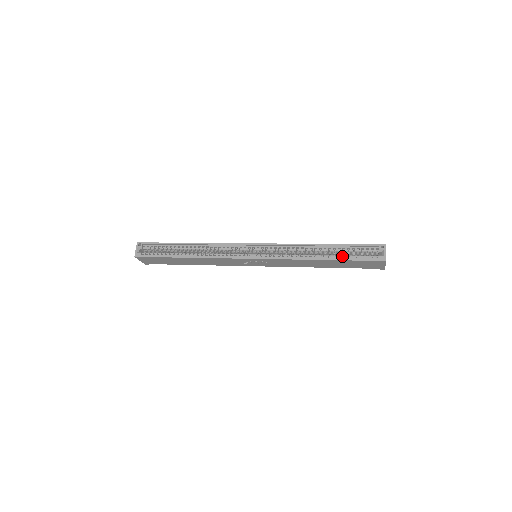
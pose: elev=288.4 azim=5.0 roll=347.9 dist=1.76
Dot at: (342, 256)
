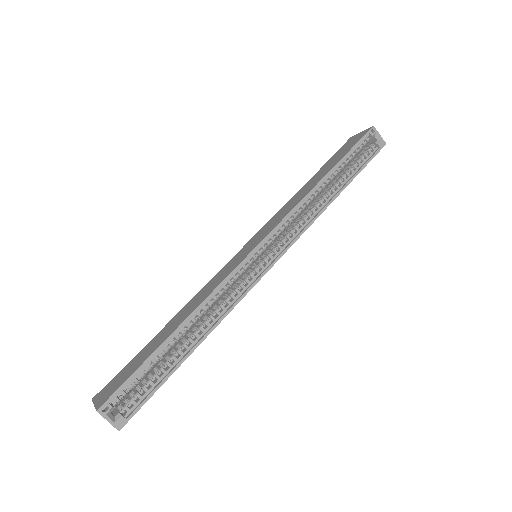
Dot at: occluded
